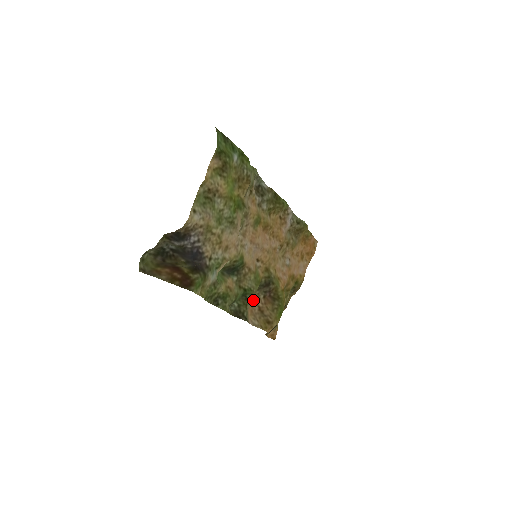
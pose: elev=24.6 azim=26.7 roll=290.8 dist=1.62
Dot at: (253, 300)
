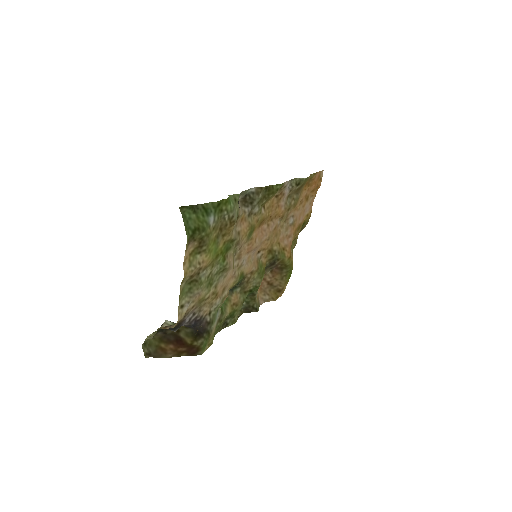
Dot at: occluded
